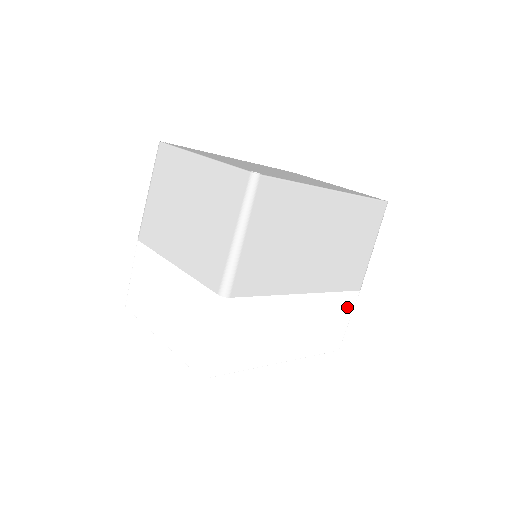
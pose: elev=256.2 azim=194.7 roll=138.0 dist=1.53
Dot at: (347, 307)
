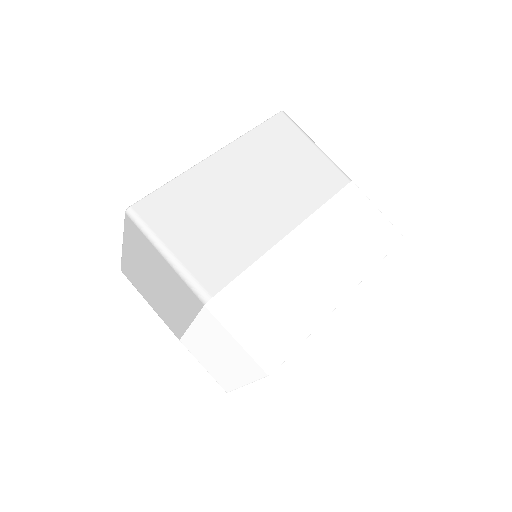
Dot at: (356, 203)
